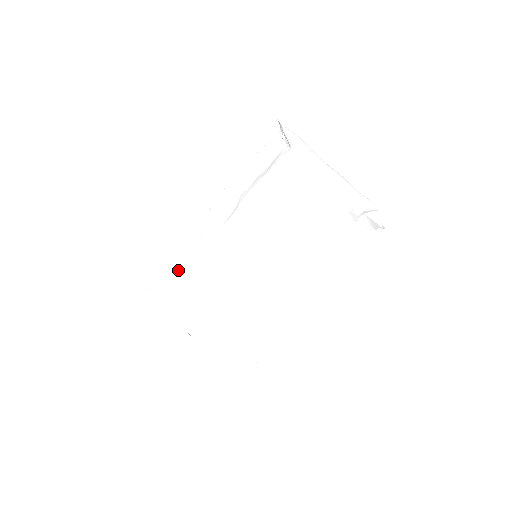
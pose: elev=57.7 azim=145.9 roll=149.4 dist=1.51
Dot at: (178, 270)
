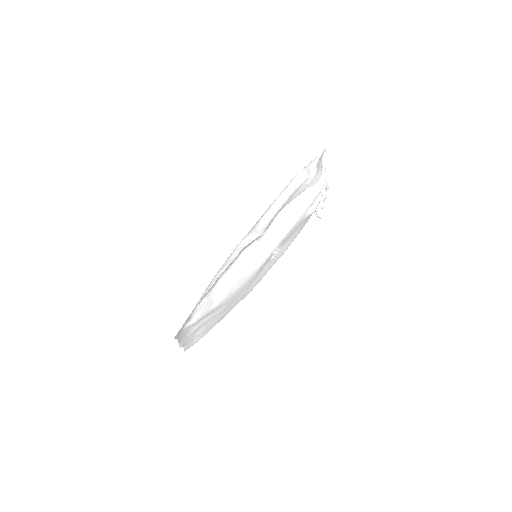
Dot at: occluded
